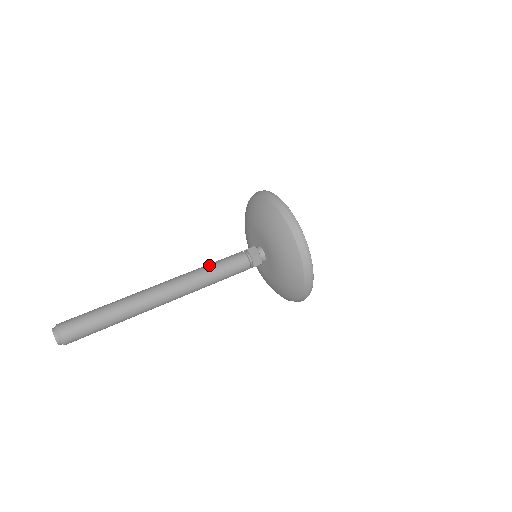
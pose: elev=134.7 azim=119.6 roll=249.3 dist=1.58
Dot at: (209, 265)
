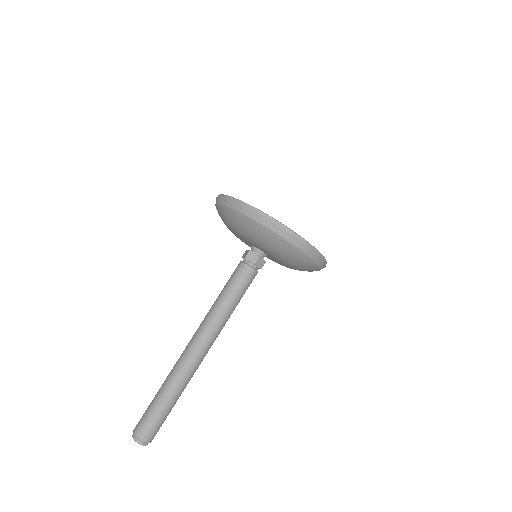
Dot at: (221, 297)
